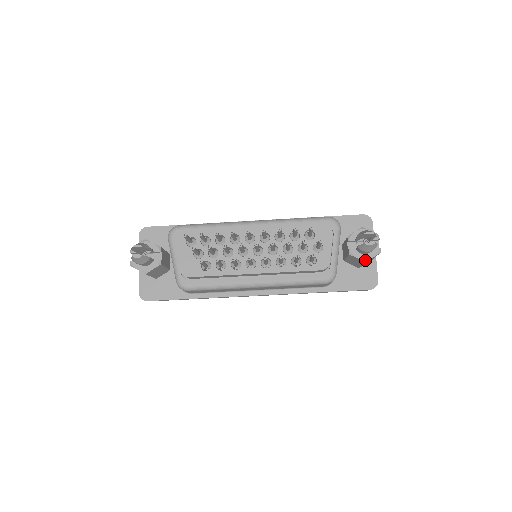
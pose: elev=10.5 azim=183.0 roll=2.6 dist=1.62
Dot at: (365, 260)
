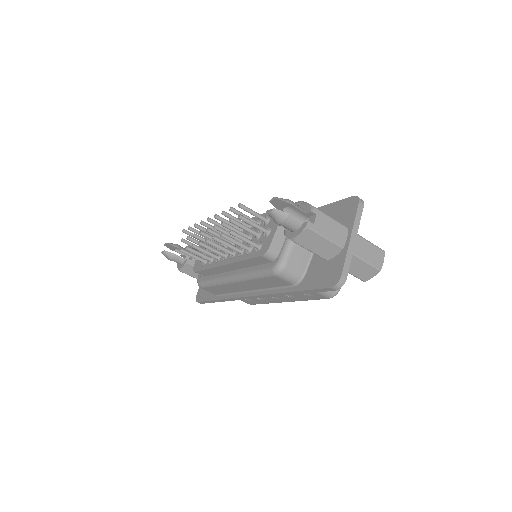
Dot at: (292, 239)
